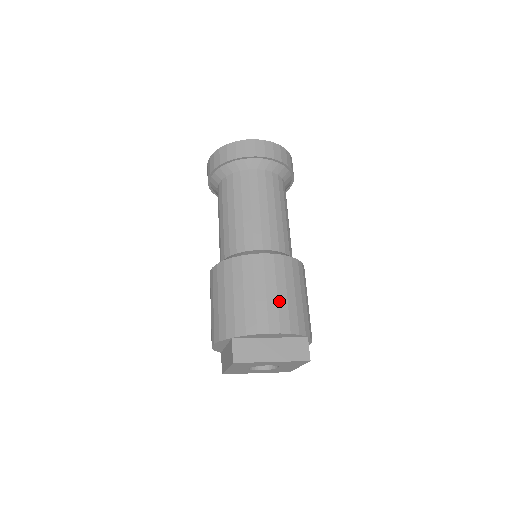
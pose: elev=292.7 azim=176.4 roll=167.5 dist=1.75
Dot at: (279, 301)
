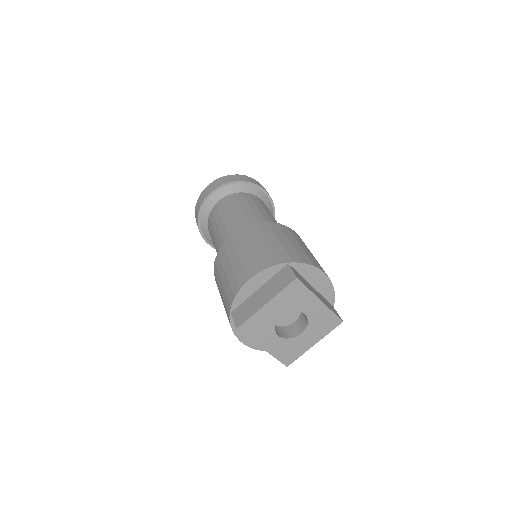
Dot at: (317, 261)
